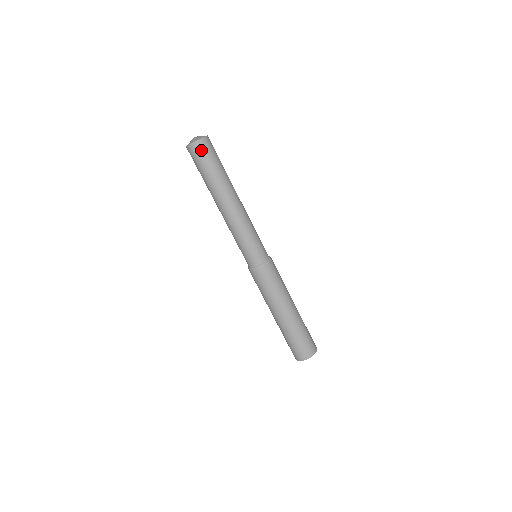
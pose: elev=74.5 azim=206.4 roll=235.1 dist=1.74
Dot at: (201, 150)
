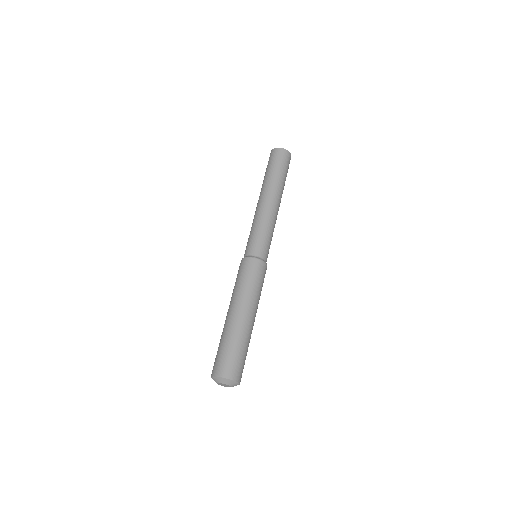
Dot at: (272, 155)
